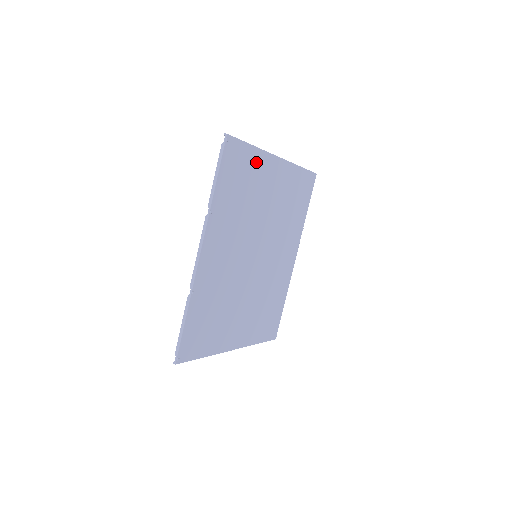
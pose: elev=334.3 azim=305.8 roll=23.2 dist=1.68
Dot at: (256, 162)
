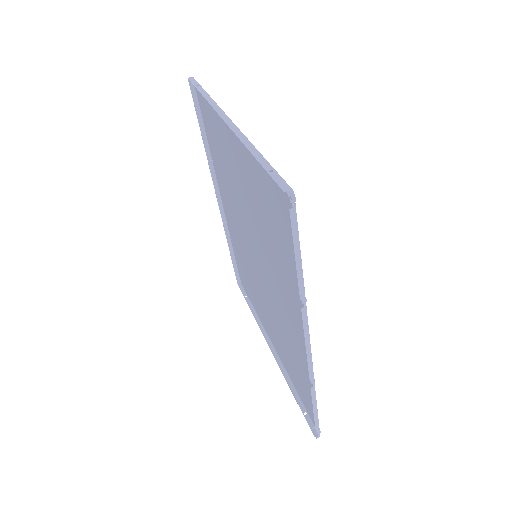
Dot at: (256, 167)
